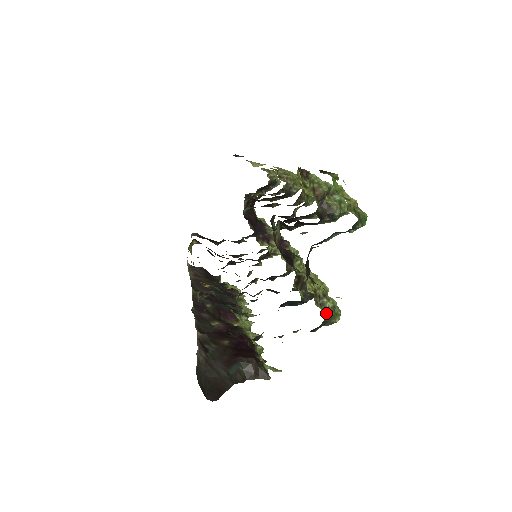
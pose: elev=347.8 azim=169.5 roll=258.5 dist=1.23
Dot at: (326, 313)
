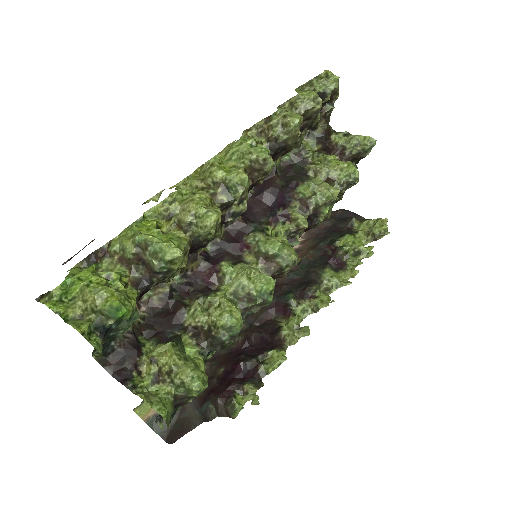
Dot at: (175, 391)
